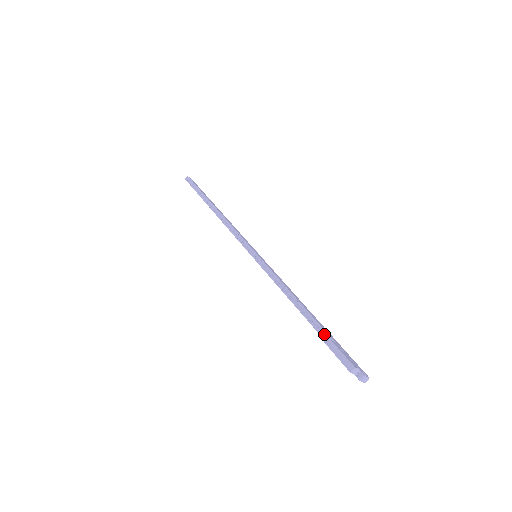
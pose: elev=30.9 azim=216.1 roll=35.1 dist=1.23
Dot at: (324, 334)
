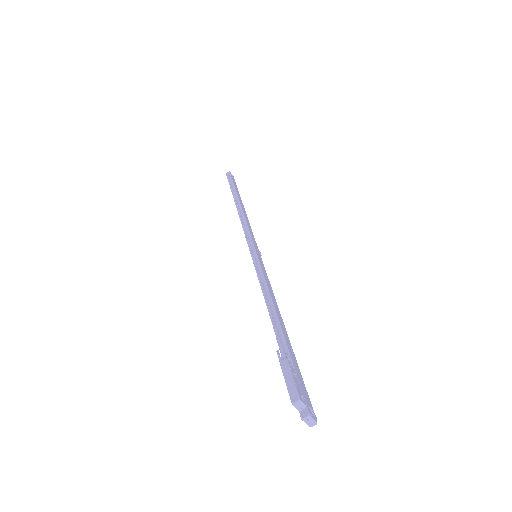
Dot at: occluded
